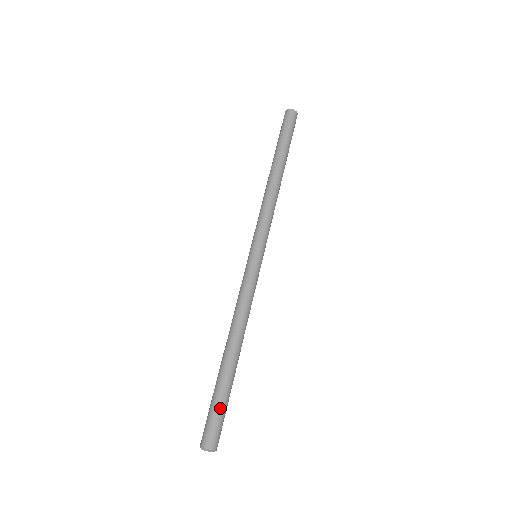
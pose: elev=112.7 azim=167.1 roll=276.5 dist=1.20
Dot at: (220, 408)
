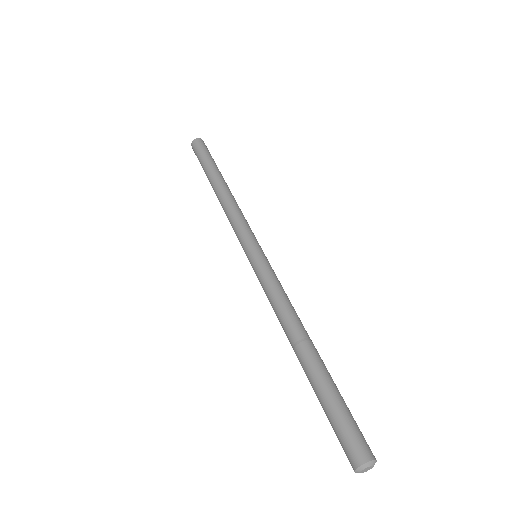
Dot at: (346, 408)
